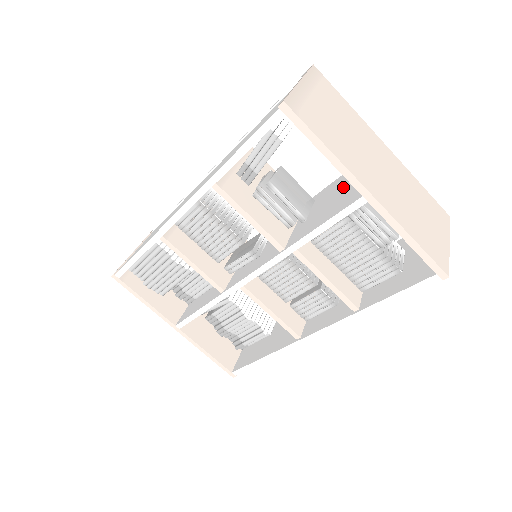
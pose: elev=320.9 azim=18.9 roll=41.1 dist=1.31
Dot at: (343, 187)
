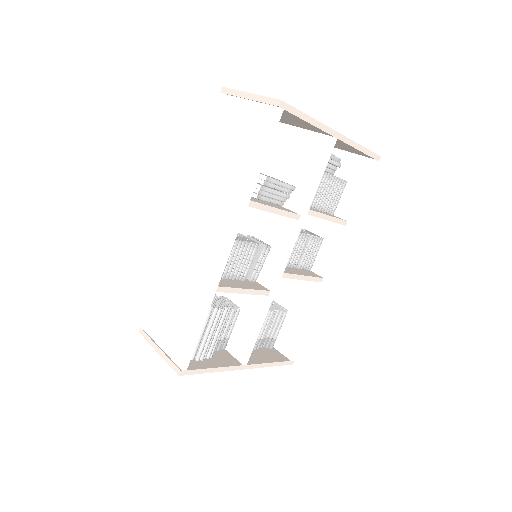
Dot at: (292, 154)
